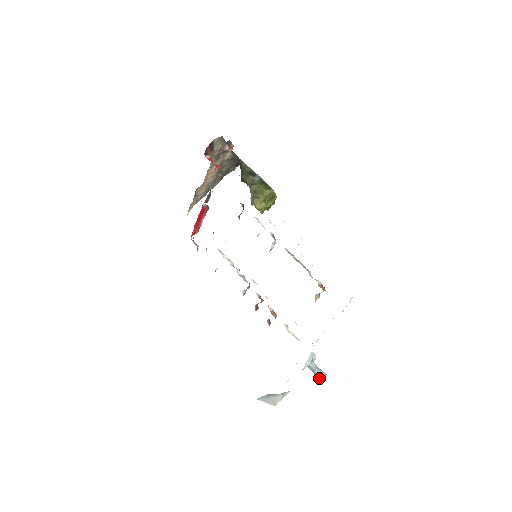
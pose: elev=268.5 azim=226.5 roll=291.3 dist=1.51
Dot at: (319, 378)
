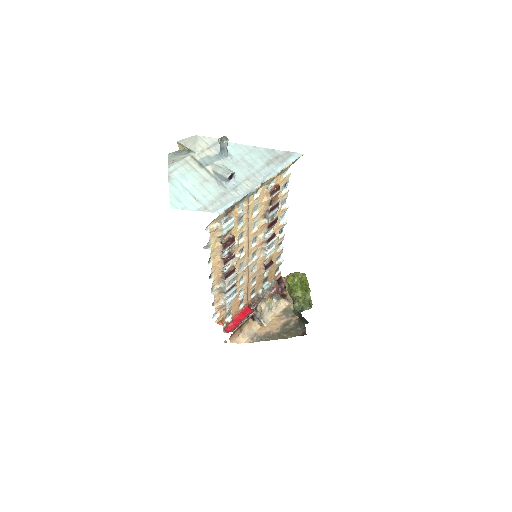
Dot at: (221, 139)
